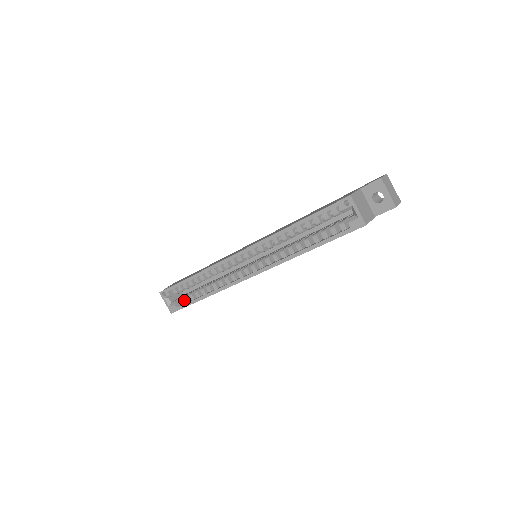
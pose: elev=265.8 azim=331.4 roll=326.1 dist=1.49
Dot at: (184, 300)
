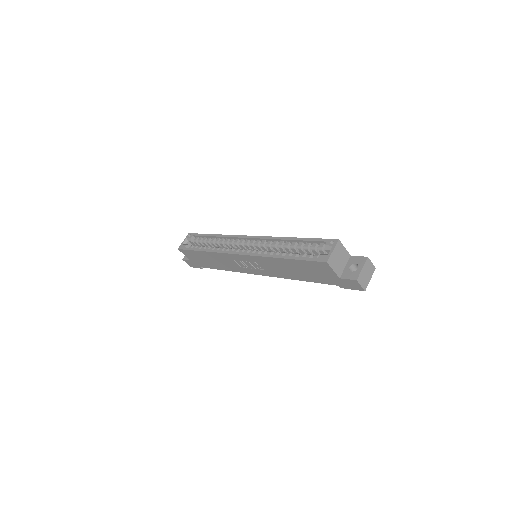
Dot at: occluded
